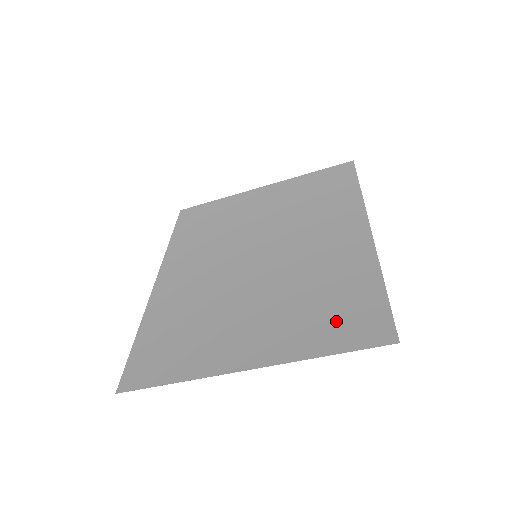
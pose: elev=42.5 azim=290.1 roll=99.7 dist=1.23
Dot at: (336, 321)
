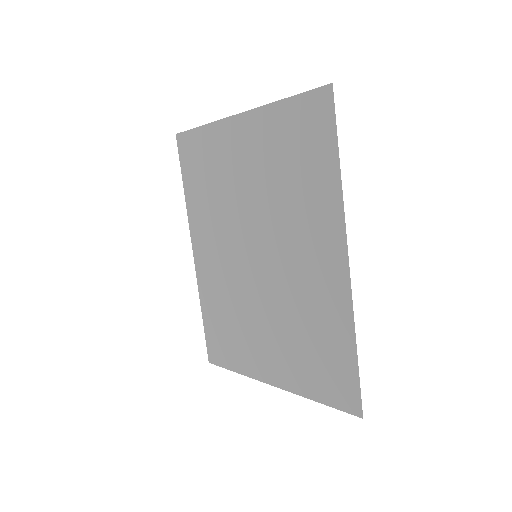
Dot at: (322, 374)
